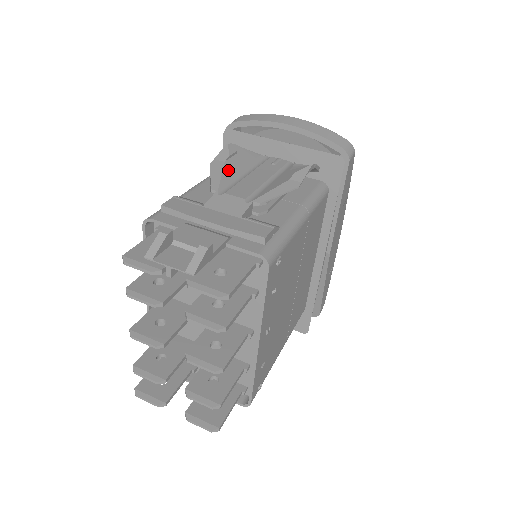
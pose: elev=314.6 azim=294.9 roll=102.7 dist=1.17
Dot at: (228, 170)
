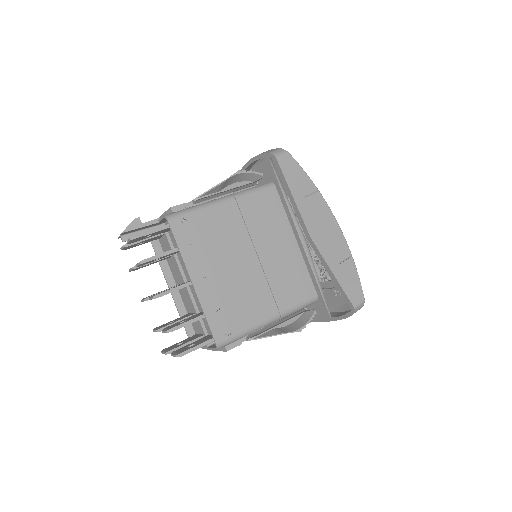
Dot at: occluded
